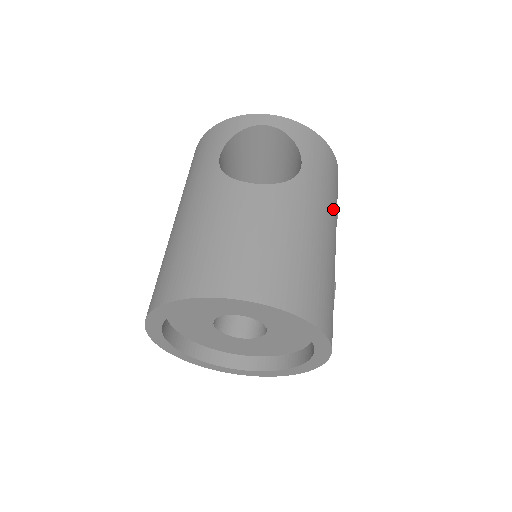
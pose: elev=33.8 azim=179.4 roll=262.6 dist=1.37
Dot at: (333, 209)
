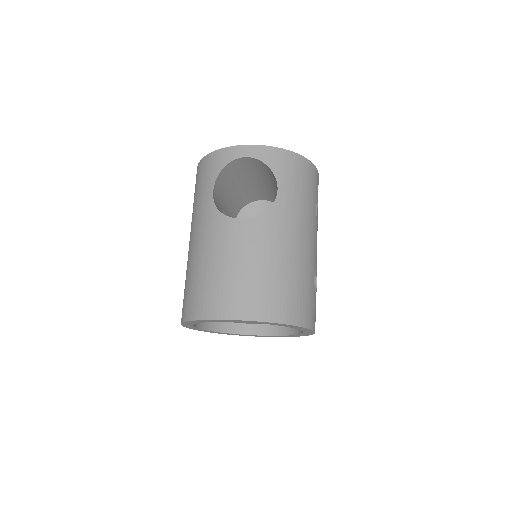
Dot at: (310, 216)
